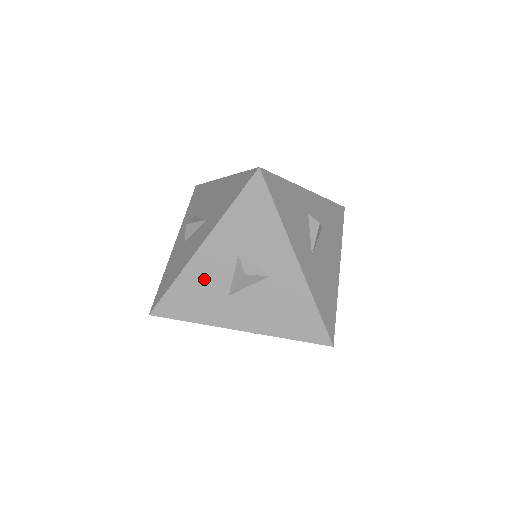
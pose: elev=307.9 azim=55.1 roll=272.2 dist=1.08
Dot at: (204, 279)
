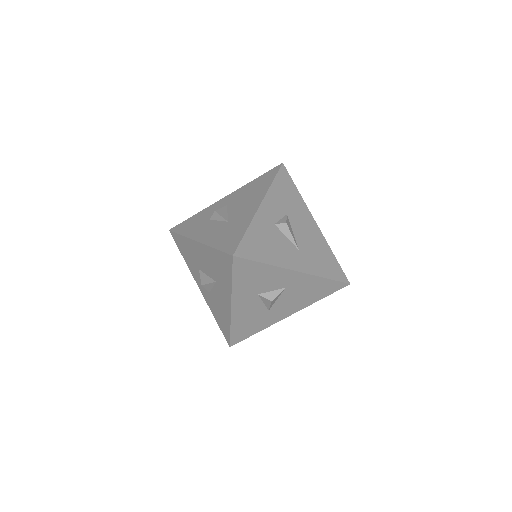
Dot at: (247, 315)
